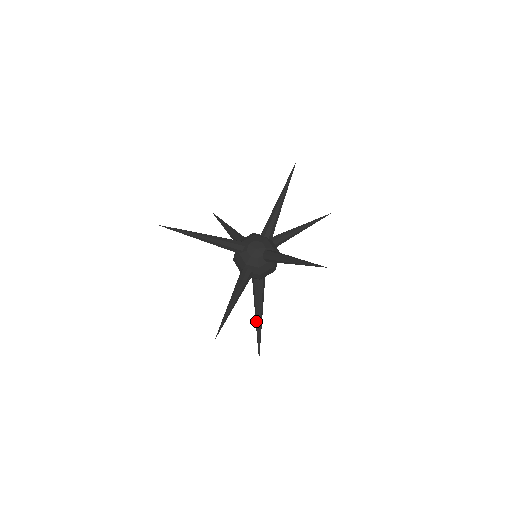
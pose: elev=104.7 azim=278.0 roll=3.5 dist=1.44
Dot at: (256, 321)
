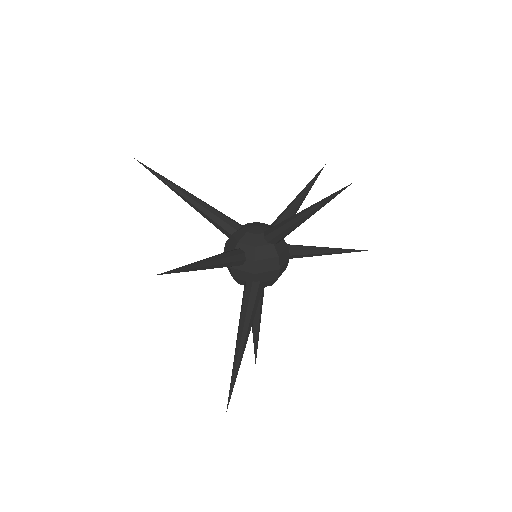
Dot at: (236, 342)
